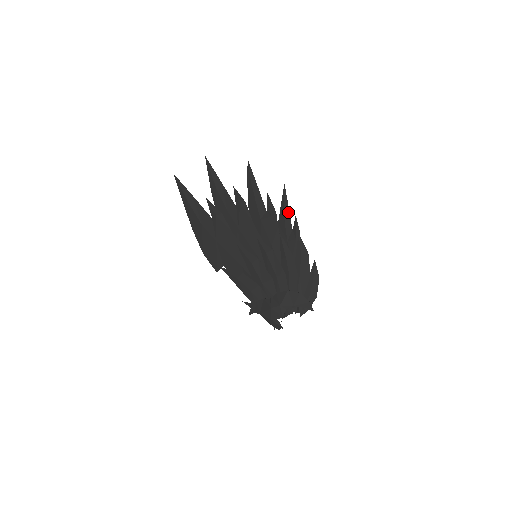
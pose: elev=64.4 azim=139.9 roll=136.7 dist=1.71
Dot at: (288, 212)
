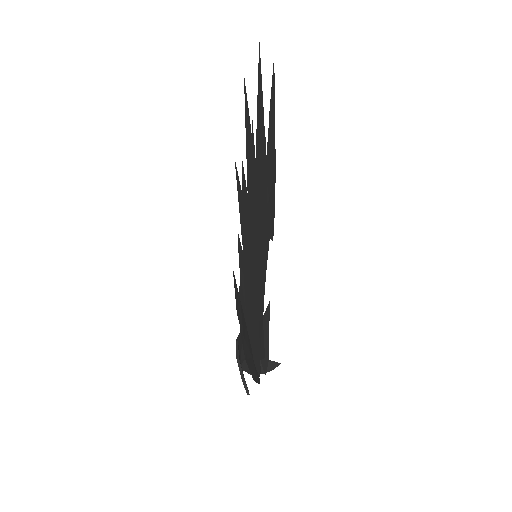
Dot at: (240, 217)
